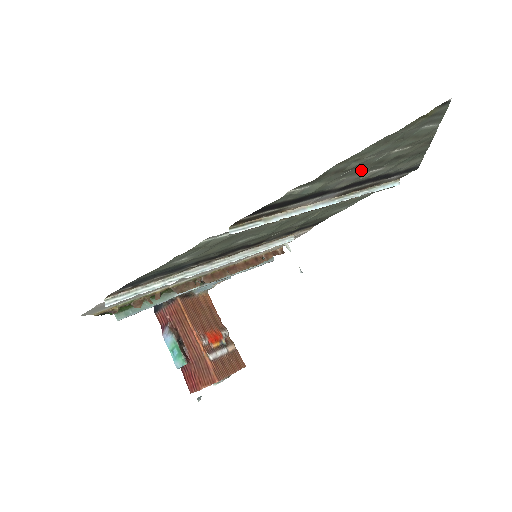
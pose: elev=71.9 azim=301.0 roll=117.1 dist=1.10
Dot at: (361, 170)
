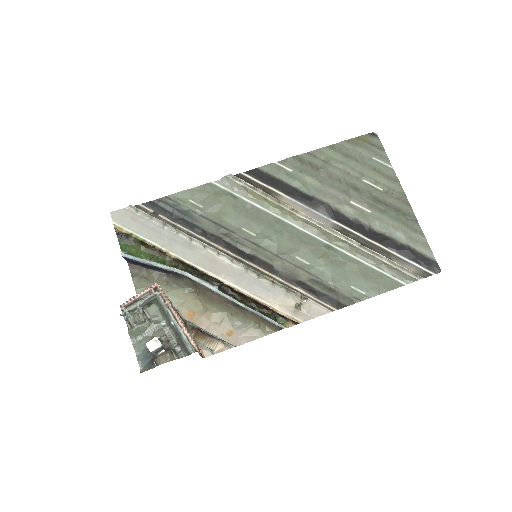
Dot at: (339, 186)
